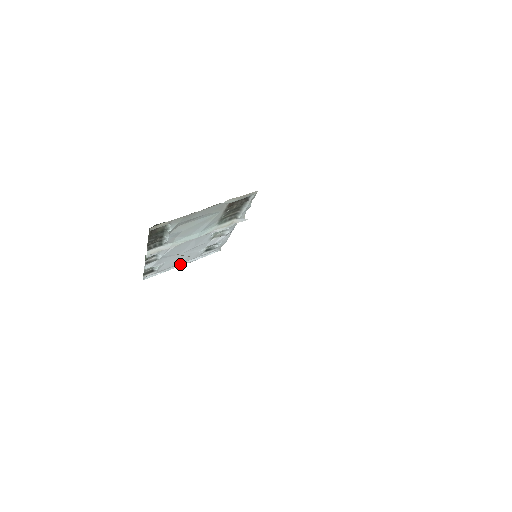
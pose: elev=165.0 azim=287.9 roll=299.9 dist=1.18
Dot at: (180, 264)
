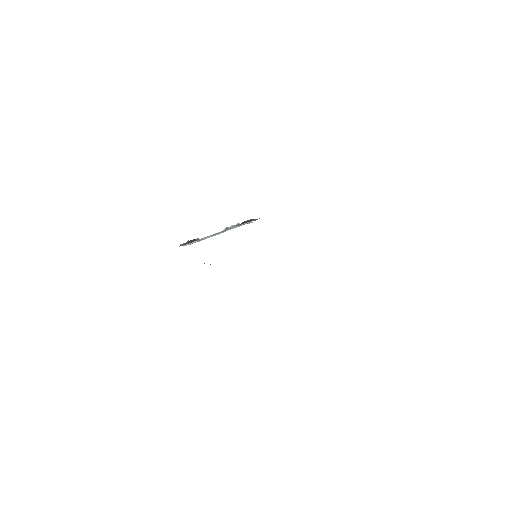
Dot at: occluded
